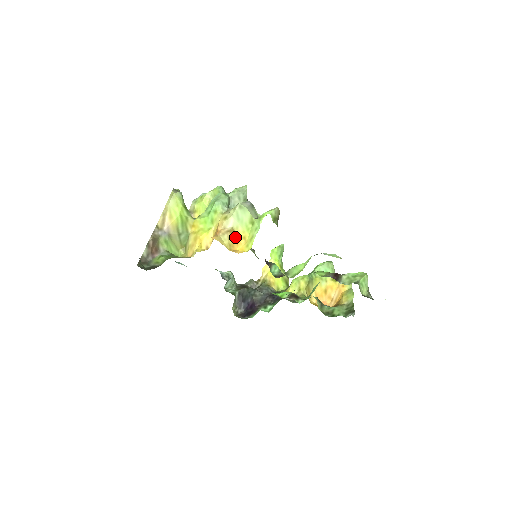
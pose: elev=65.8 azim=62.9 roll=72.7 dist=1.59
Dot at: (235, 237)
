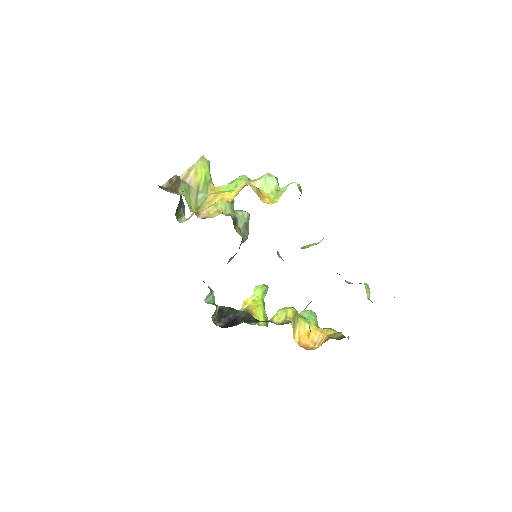
Dot at: (261, 194)
